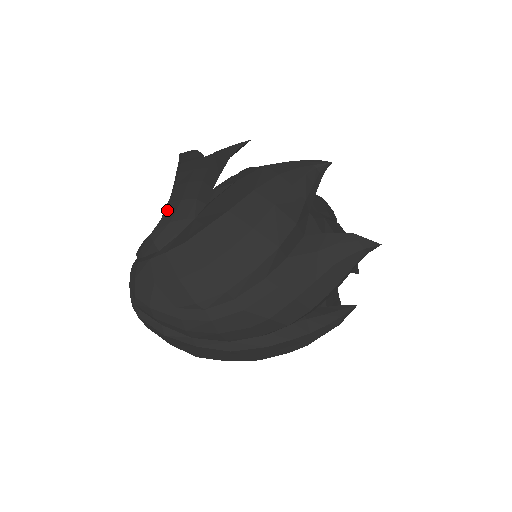
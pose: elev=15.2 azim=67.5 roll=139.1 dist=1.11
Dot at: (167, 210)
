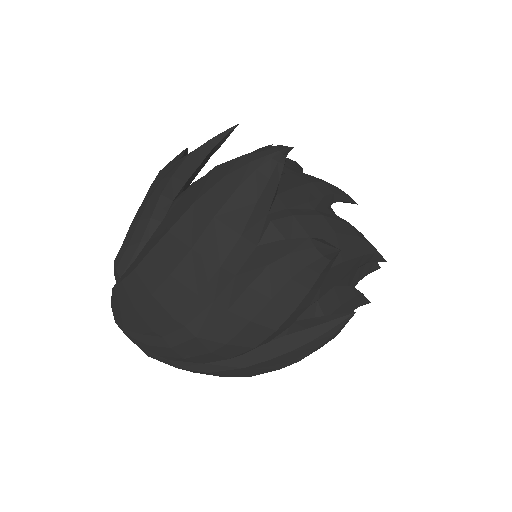
Dot at: (128, 233)
